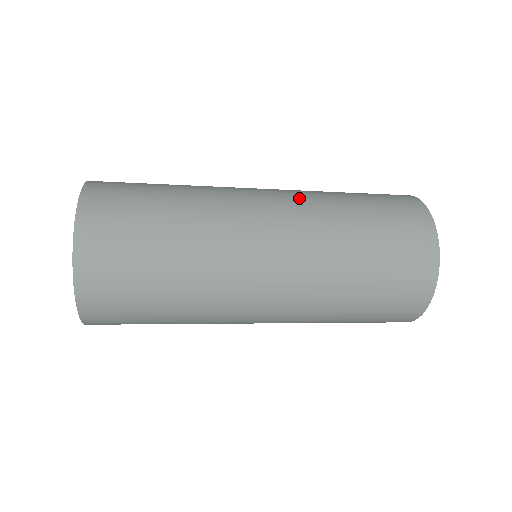
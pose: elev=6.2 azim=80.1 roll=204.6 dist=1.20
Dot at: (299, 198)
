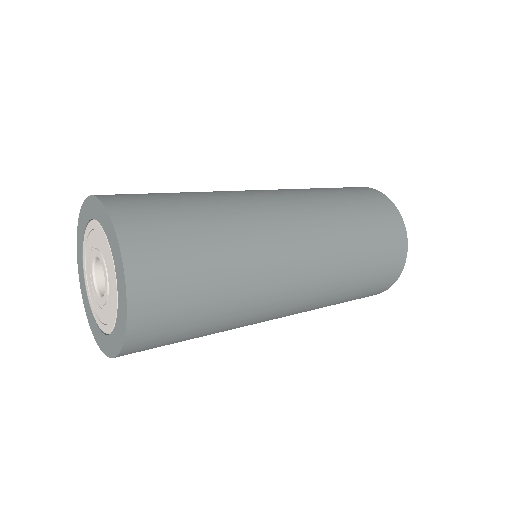
Dot at: (306, 203)
